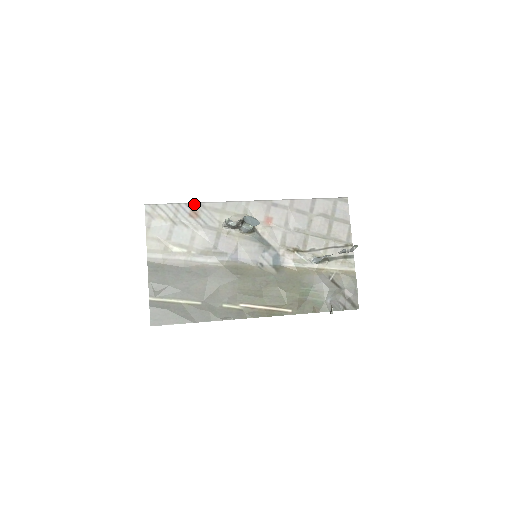
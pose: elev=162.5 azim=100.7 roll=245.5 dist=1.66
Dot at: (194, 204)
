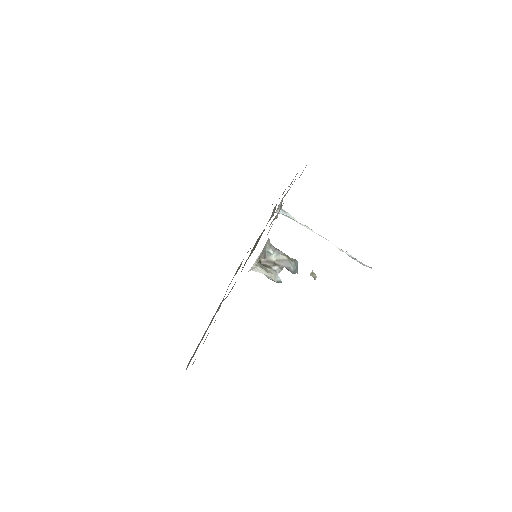
Dot at: occluded
